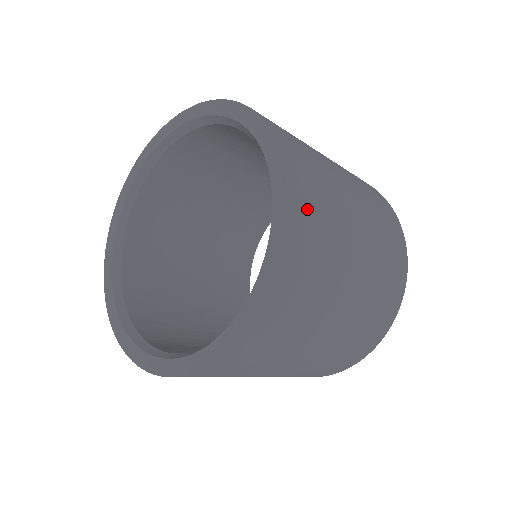
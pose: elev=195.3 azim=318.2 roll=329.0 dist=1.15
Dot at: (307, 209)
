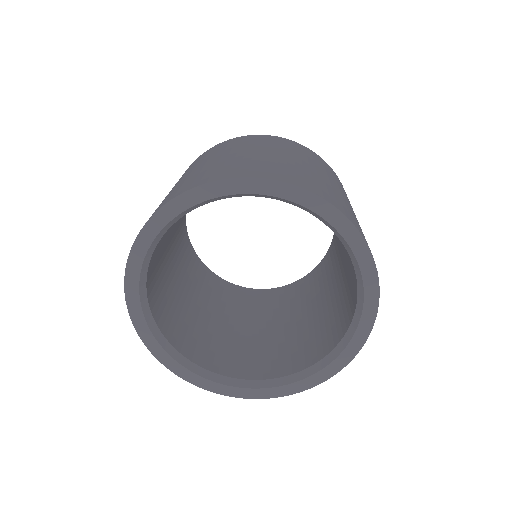
Dot at: occluded
